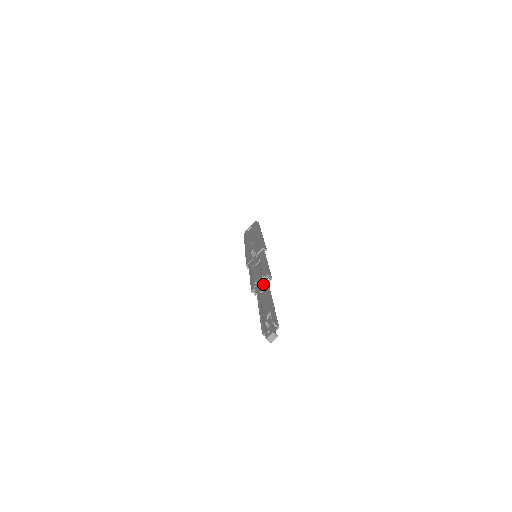
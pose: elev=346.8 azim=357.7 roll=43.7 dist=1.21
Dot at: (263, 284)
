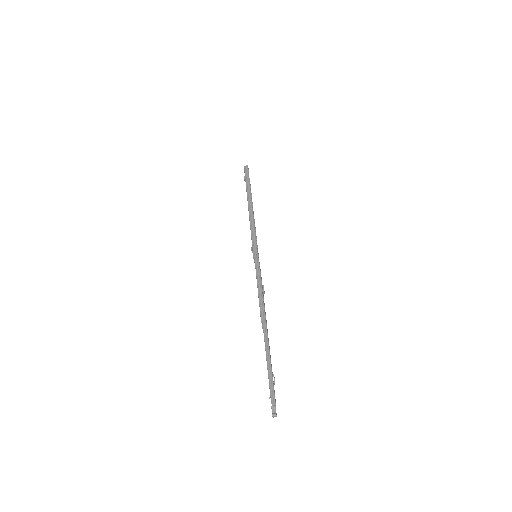
Dot at: (265, 322)
